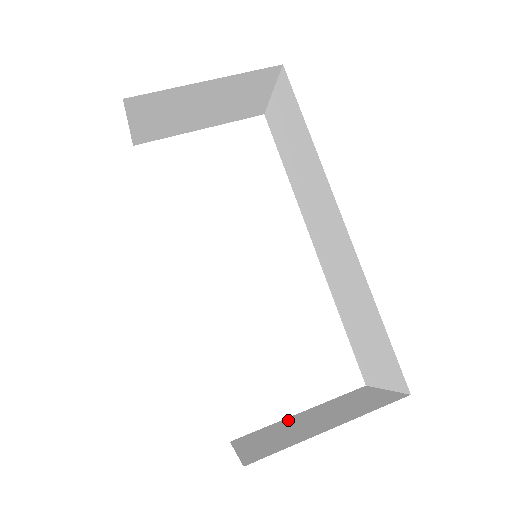
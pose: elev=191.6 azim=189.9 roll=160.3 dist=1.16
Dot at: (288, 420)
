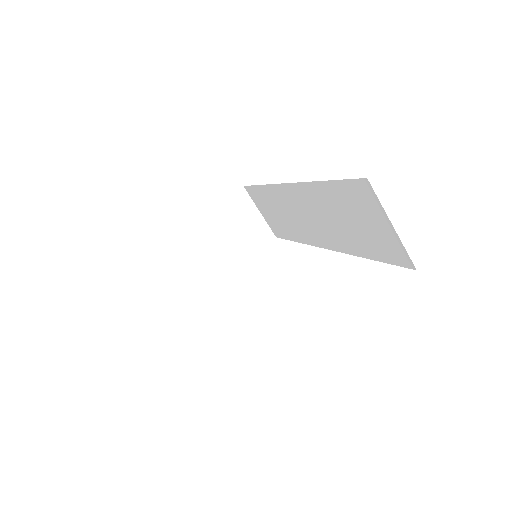
Dot at: occluded
